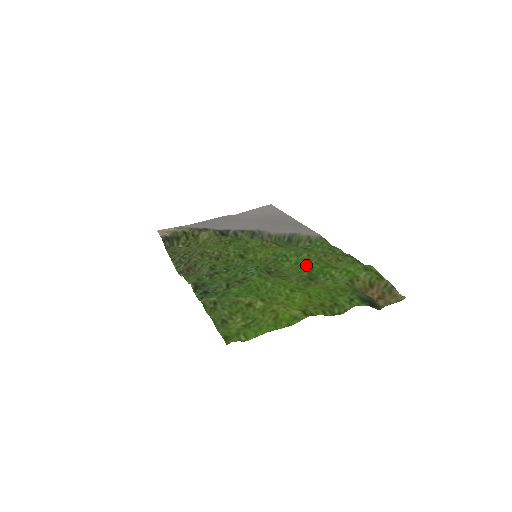
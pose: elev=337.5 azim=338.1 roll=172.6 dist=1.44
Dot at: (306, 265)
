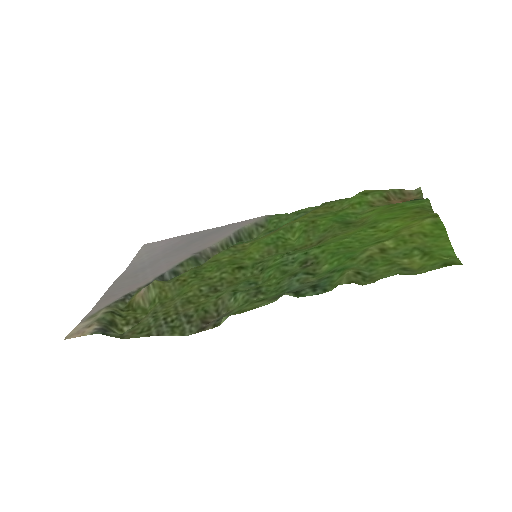
Dot at: (319, 224)
